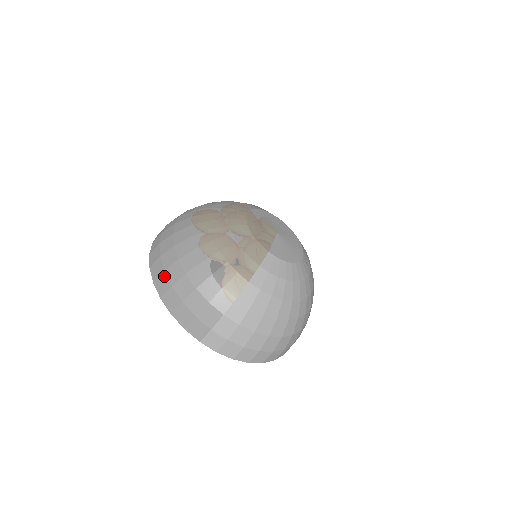
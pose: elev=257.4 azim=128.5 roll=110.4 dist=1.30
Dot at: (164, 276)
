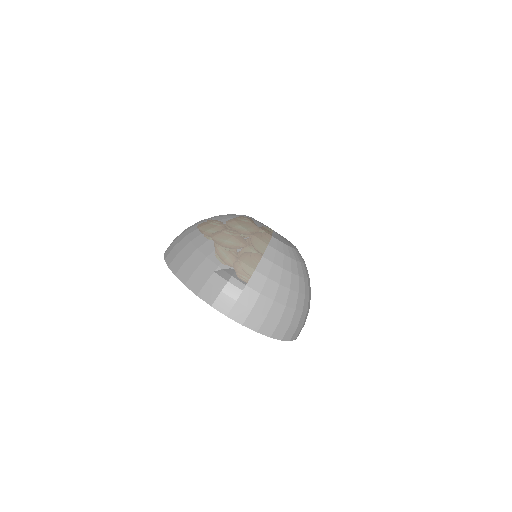
Dot at: (186, 265)
